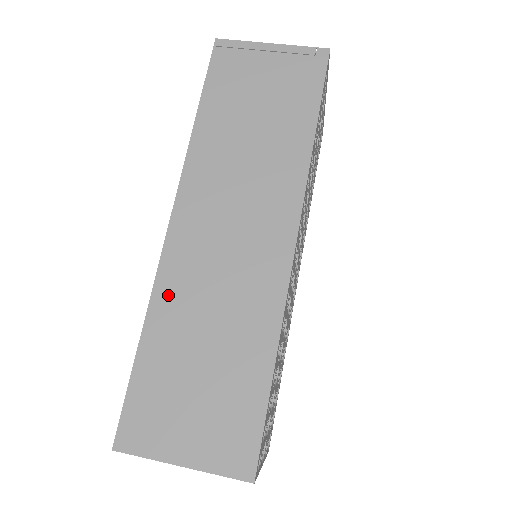
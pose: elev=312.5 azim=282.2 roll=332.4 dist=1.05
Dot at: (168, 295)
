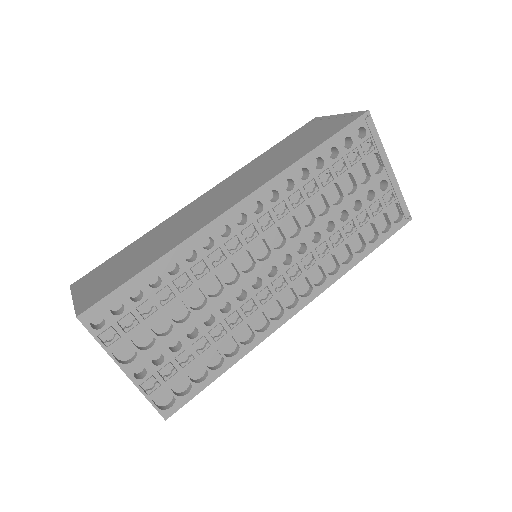
Dot at: (162, 226)
